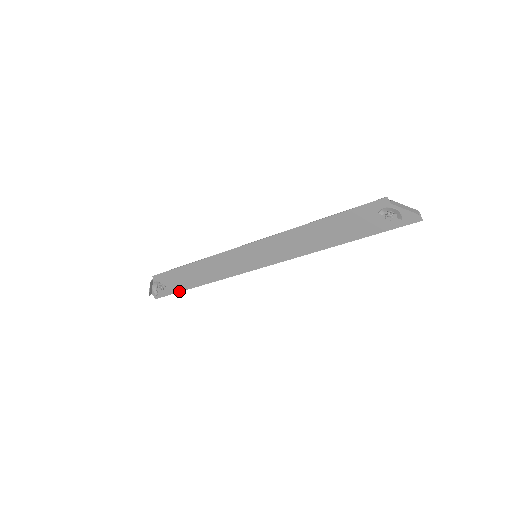
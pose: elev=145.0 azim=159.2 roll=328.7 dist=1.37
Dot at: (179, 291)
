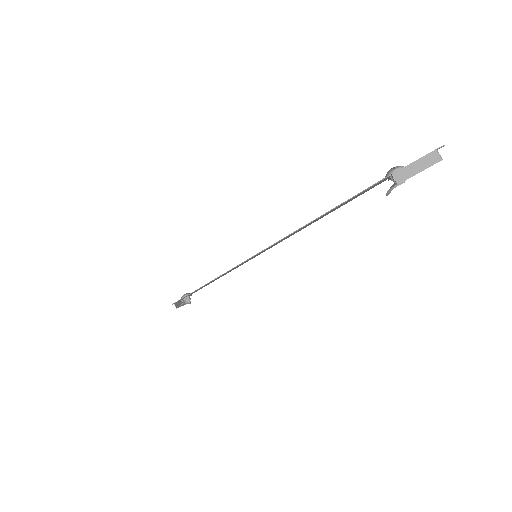
Dot at: occluded
